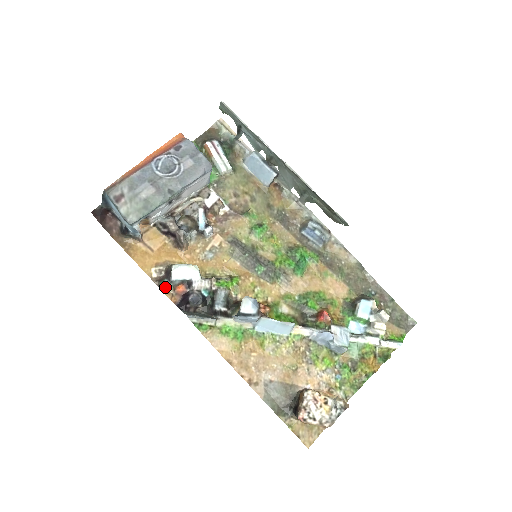
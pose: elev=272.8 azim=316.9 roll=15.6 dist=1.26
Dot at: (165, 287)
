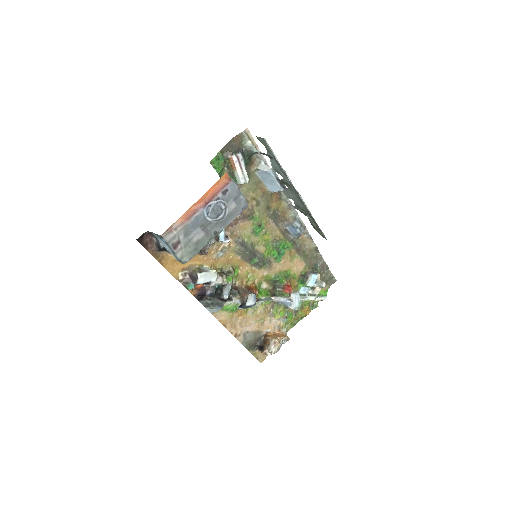
Dot at: occluded
